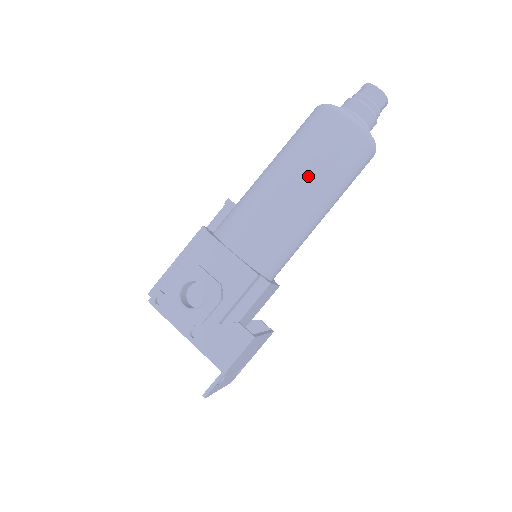
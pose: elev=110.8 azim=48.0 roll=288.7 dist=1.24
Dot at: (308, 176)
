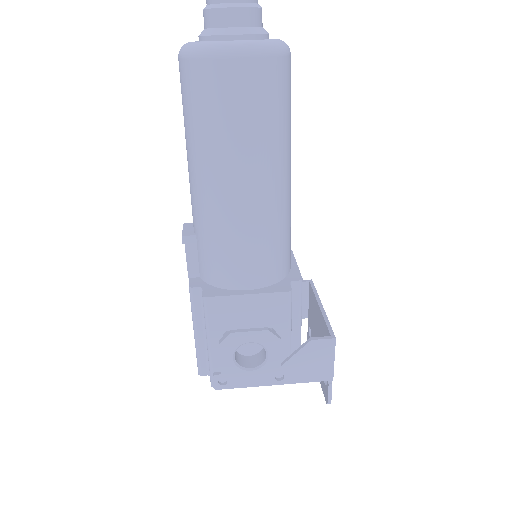
Dot at: (255, 159)
